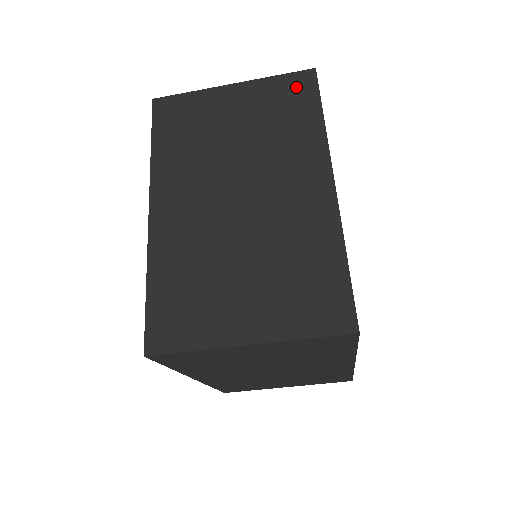
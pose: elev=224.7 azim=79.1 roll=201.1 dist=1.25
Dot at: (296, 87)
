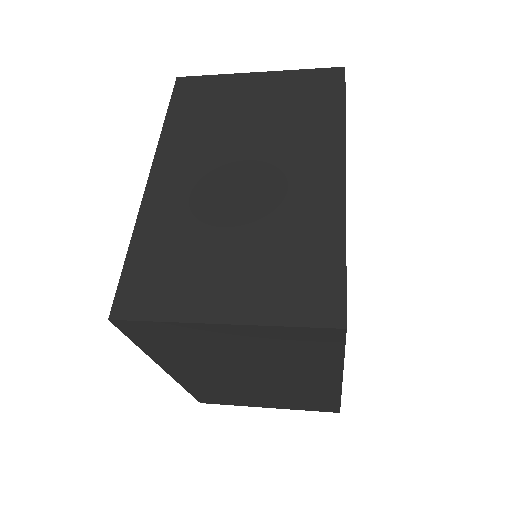
Dot at: (314, 339)
